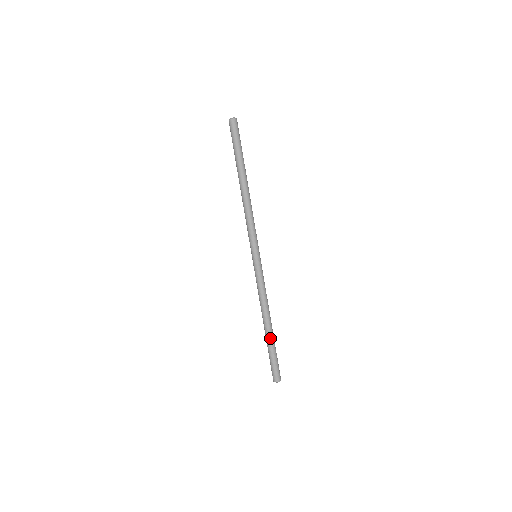
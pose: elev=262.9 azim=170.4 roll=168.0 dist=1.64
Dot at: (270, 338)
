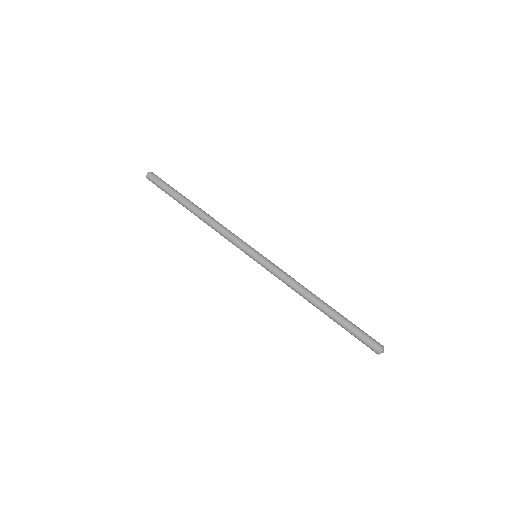
Dot at: (335, 312)
